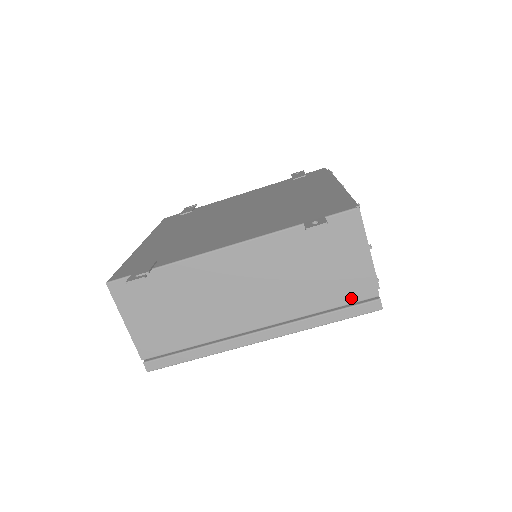
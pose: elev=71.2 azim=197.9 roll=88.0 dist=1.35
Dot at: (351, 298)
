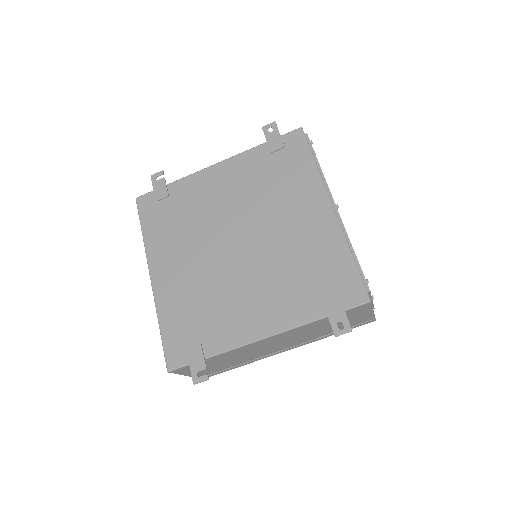
Dot at: (355, 324)
